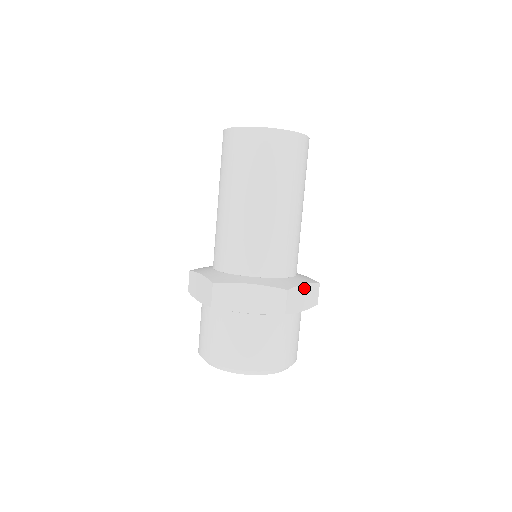
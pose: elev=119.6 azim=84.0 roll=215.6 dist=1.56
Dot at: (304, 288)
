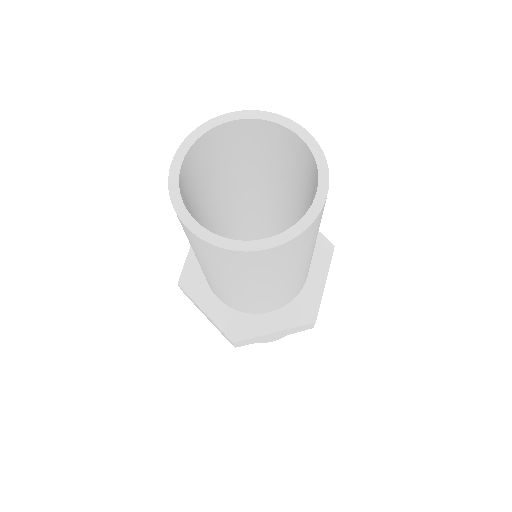
Dot at: occluded
